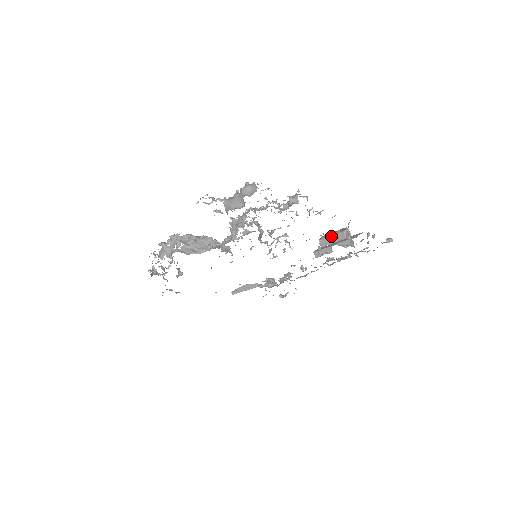
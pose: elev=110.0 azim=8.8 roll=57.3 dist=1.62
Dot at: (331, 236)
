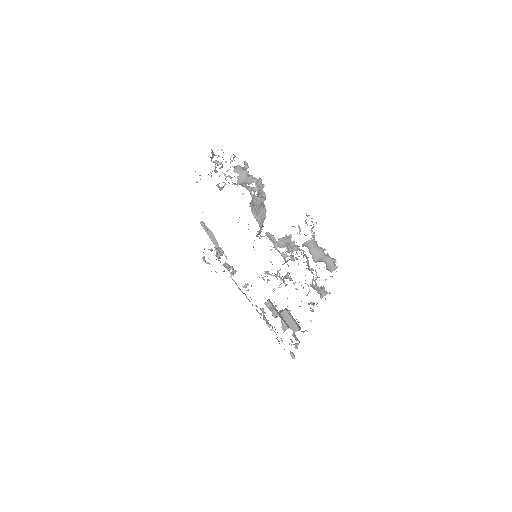
Dot at: (292, 319)
